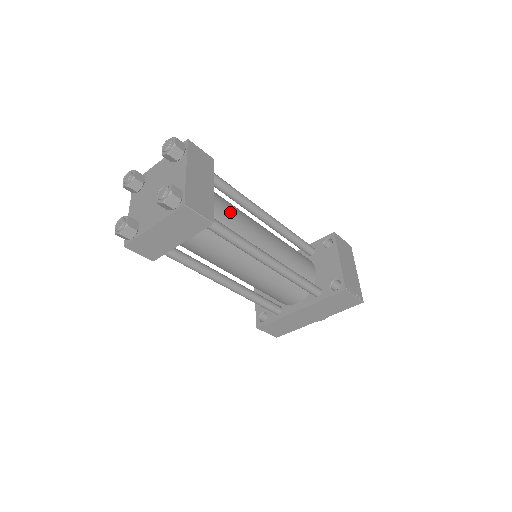
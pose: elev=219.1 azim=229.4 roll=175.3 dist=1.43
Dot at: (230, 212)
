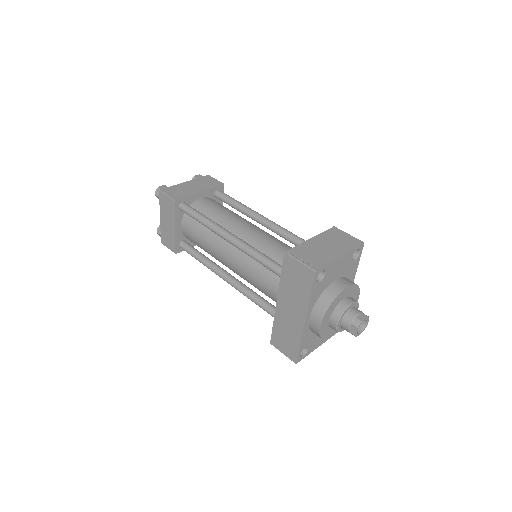
Dot at: (216, 209)
